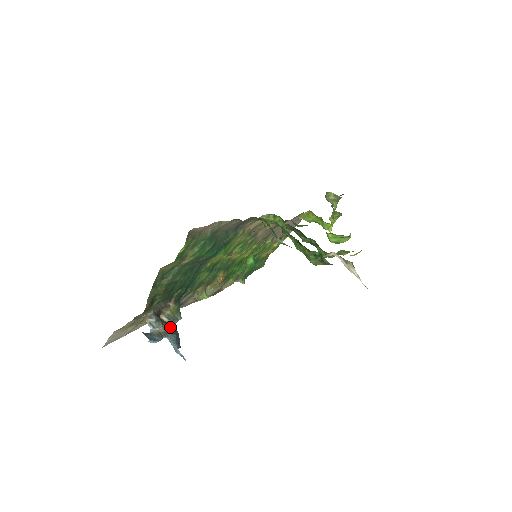
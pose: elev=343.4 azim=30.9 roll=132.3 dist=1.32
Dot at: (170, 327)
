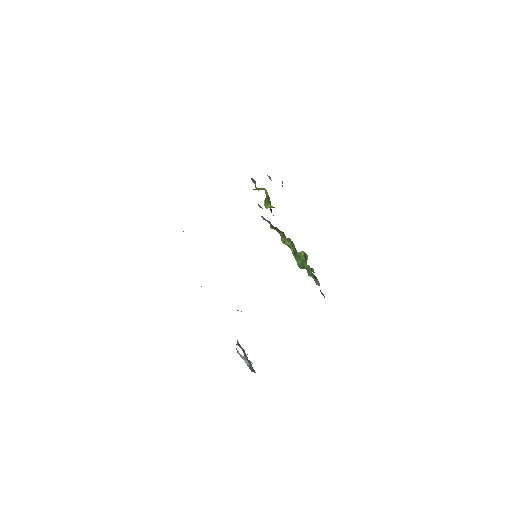
Dot at: (240, 347)
